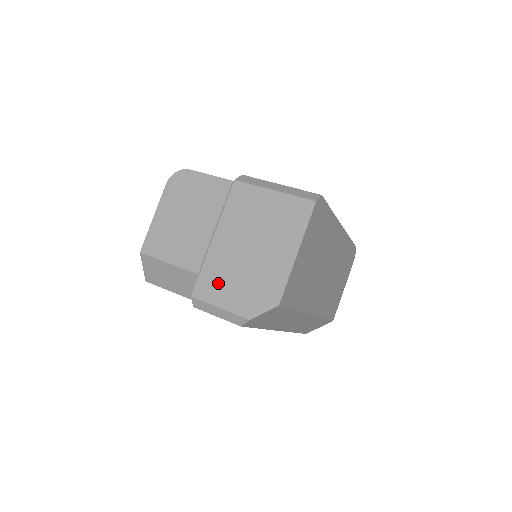
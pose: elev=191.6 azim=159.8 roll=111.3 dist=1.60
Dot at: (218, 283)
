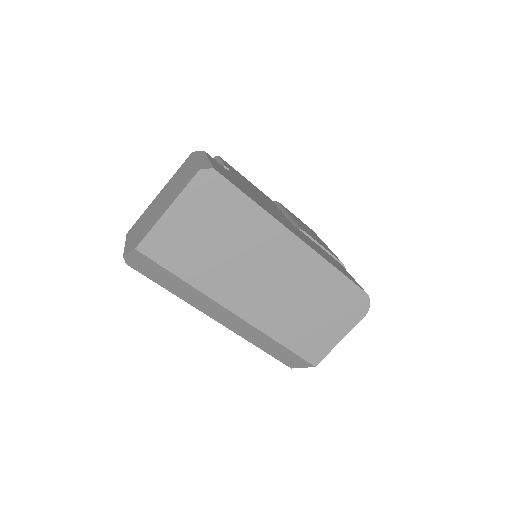
Dot at: (137, 226)
